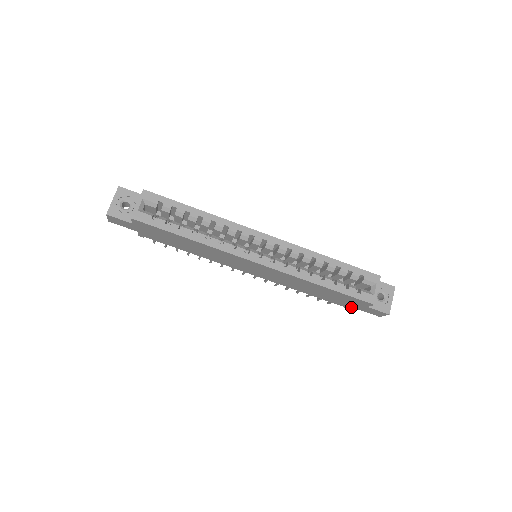
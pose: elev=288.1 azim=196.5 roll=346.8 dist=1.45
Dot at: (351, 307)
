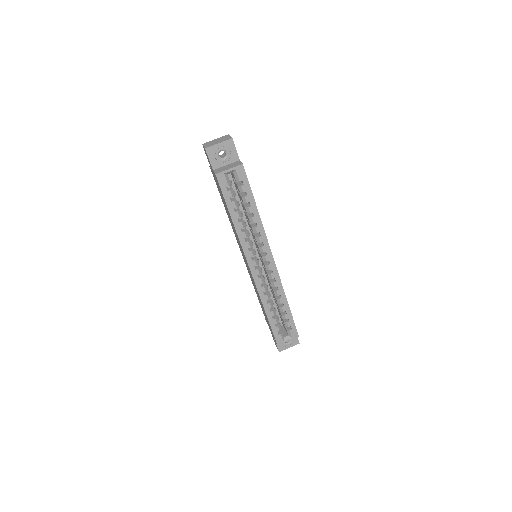
Dot at: (268, 325)
